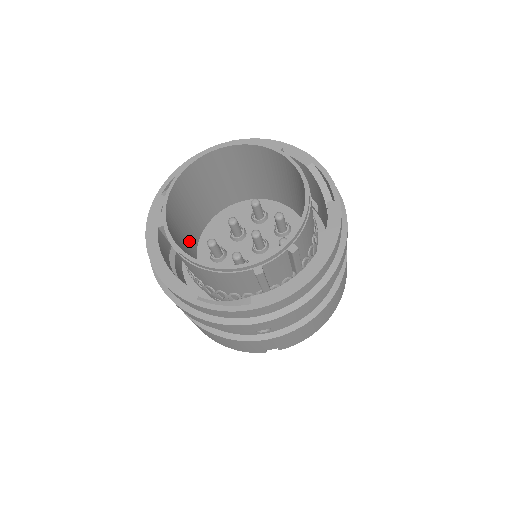
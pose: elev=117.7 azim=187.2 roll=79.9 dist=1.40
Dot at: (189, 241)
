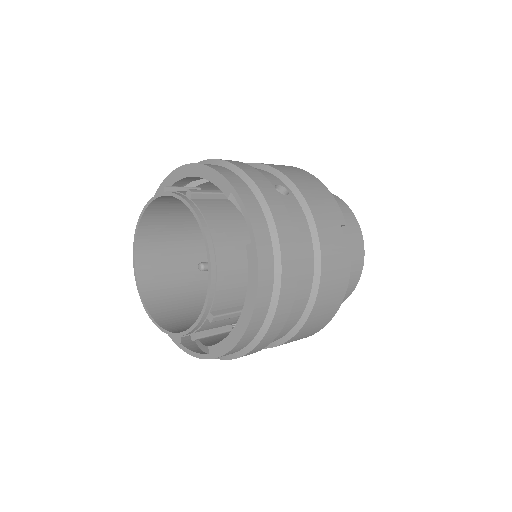
Dot at: (191, 262)
